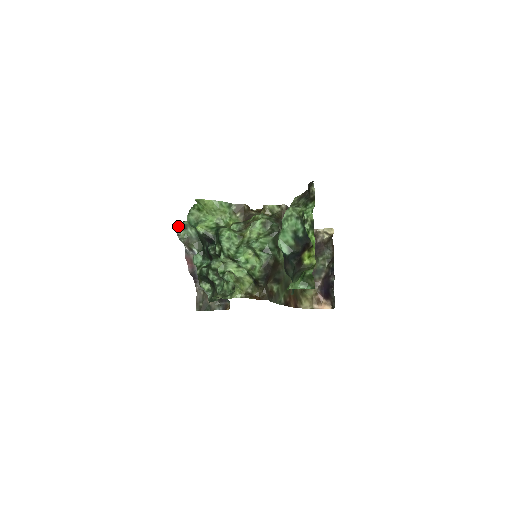
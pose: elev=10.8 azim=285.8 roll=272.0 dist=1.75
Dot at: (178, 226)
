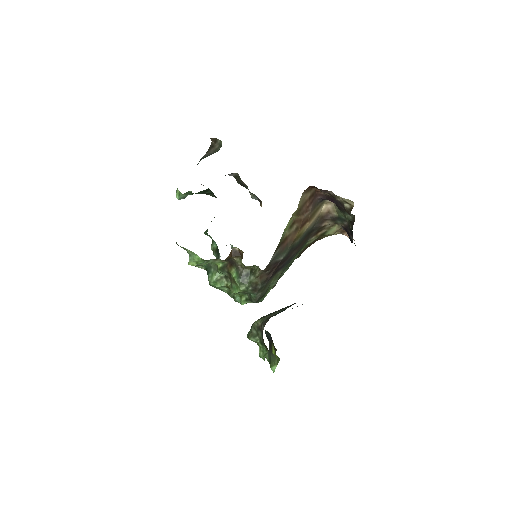
Dot at: occluded
